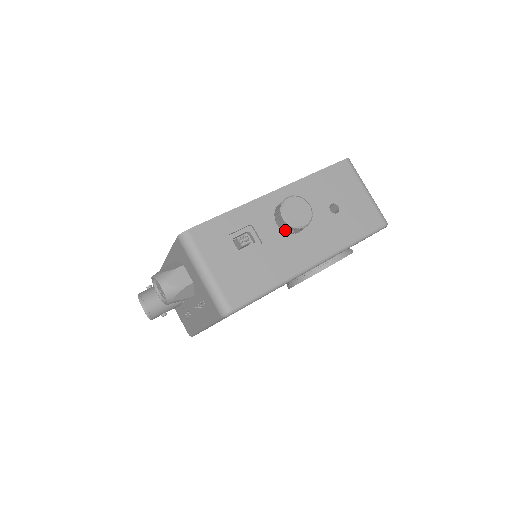
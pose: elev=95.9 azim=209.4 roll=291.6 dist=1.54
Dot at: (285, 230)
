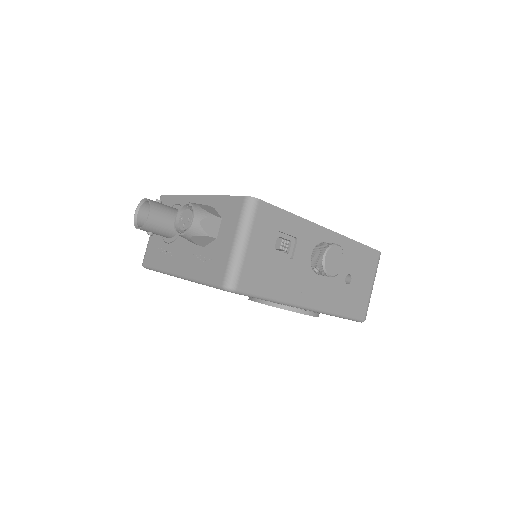
Dot at: (313, 265)
